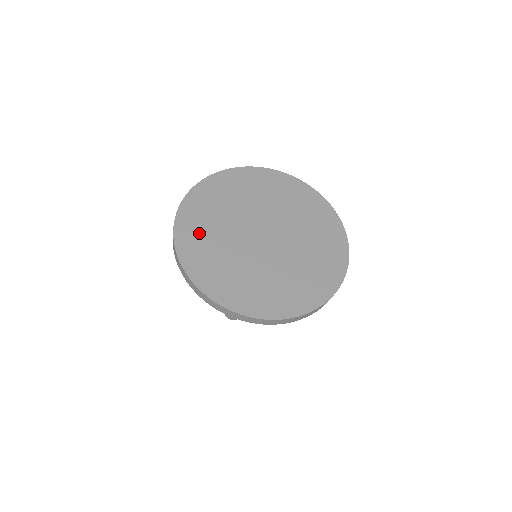
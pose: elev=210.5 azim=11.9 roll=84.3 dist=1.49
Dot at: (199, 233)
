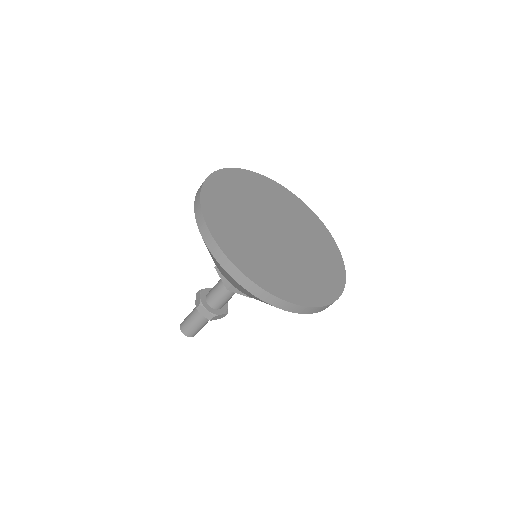
Dot at: (225, 216)
